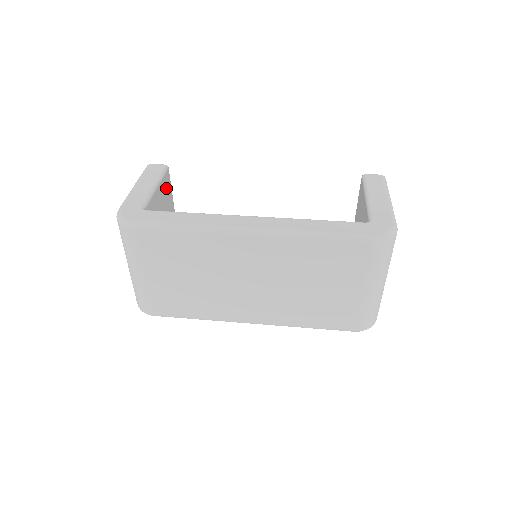
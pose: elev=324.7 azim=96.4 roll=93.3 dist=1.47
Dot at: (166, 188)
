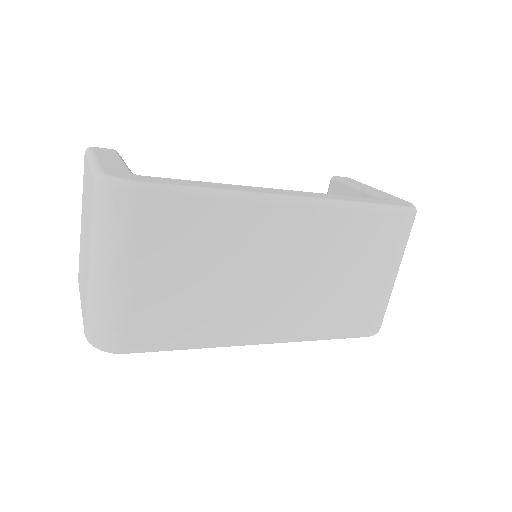
Dot at: occluded
